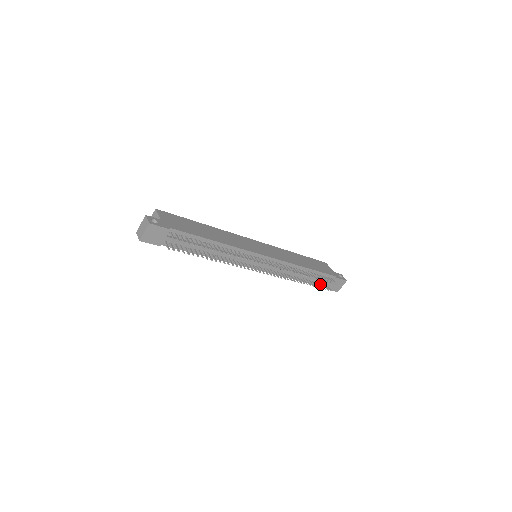
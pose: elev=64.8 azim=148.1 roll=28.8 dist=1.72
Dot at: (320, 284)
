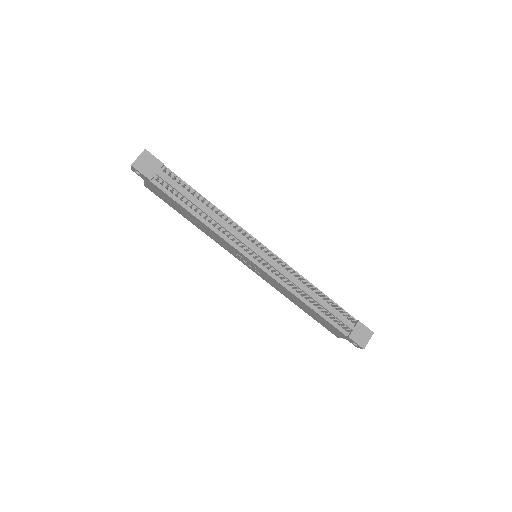
Dot at: (338, 326)
